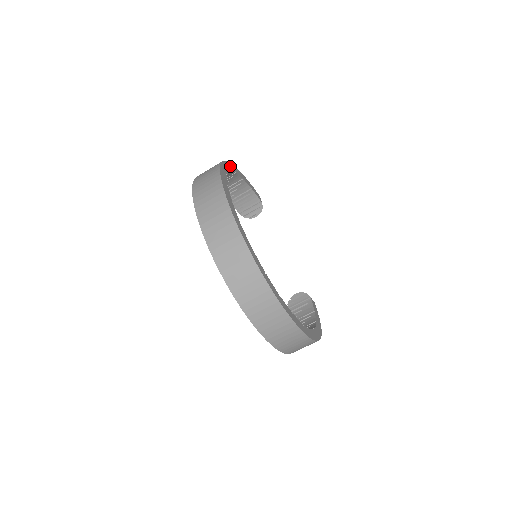
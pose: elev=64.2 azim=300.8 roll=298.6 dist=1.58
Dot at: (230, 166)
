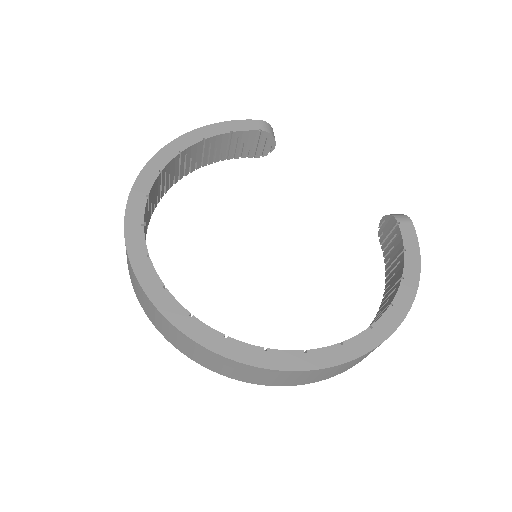
Dot at: (165, 154)
